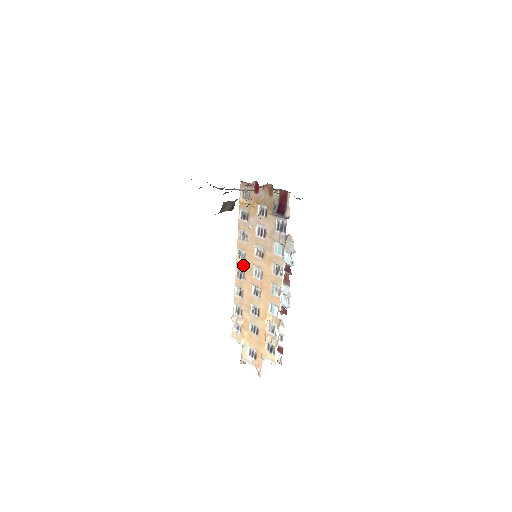
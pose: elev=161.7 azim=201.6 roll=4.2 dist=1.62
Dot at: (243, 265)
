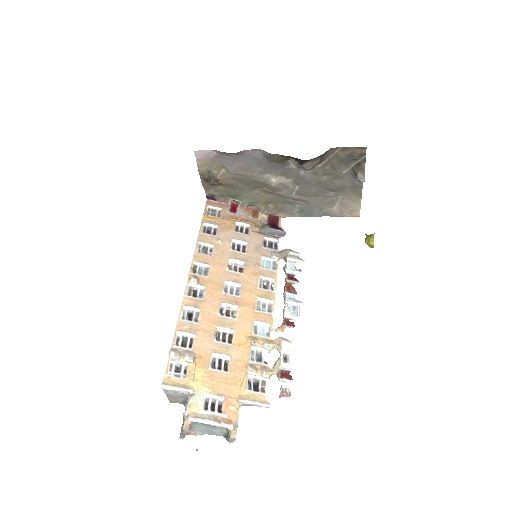
Dot at: (203, 280)
